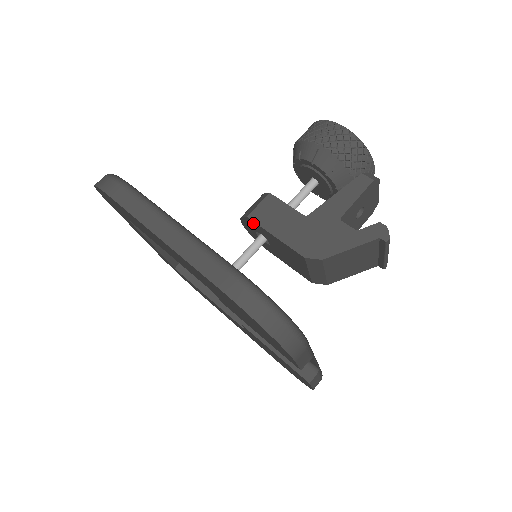
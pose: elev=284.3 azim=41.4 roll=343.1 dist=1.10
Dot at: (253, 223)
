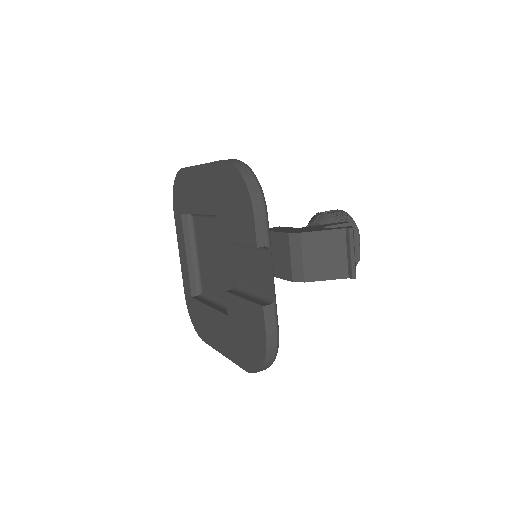
Dot at: occluded
